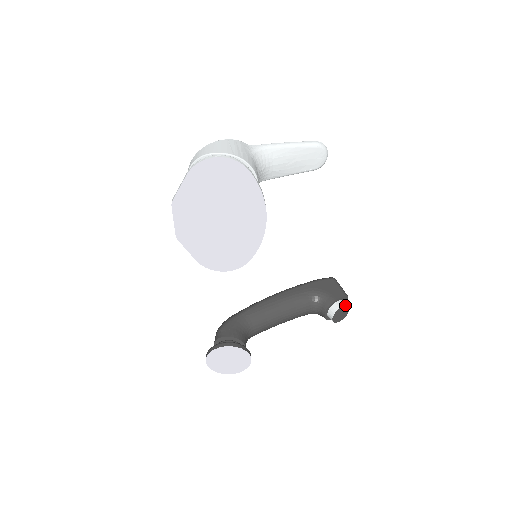
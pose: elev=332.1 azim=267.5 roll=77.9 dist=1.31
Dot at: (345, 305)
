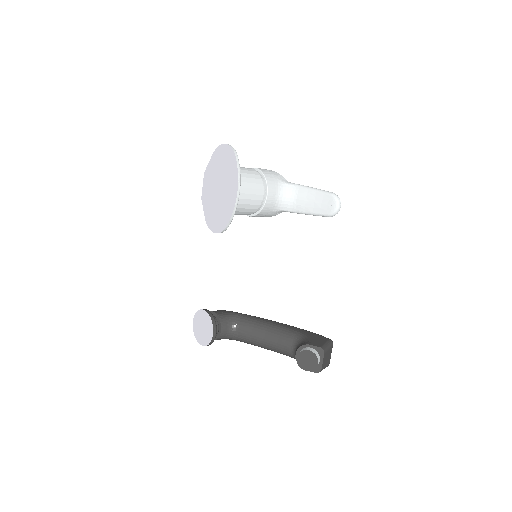
Dot at: (313, 352)
